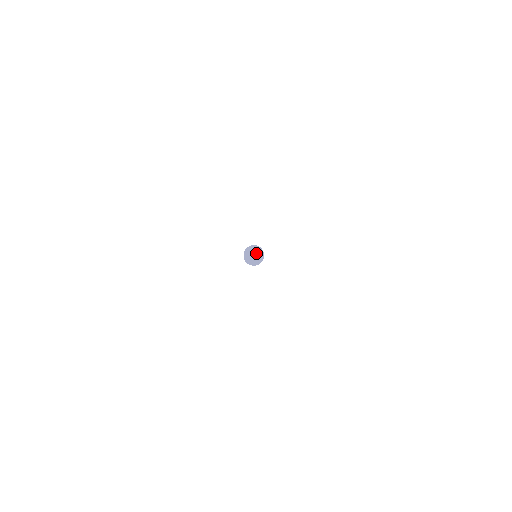
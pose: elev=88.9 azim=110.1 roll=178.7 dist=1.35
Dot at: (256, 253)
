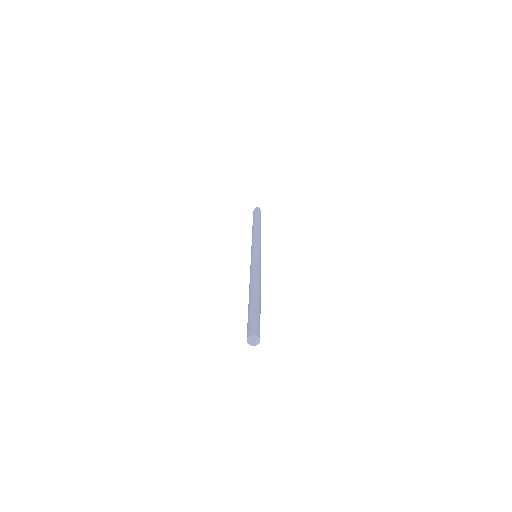
Dot at: (255, 340)
